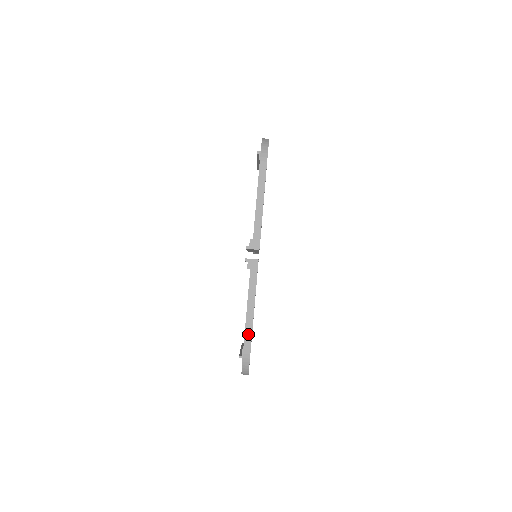
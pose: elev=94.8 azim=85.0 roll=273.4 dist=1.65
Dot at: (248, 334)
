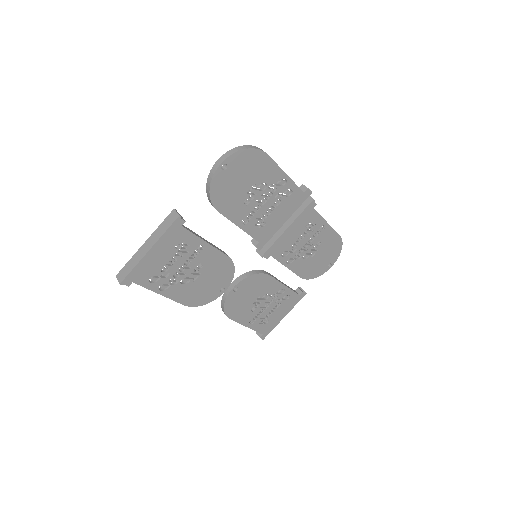
Dot at: (272, 160)
